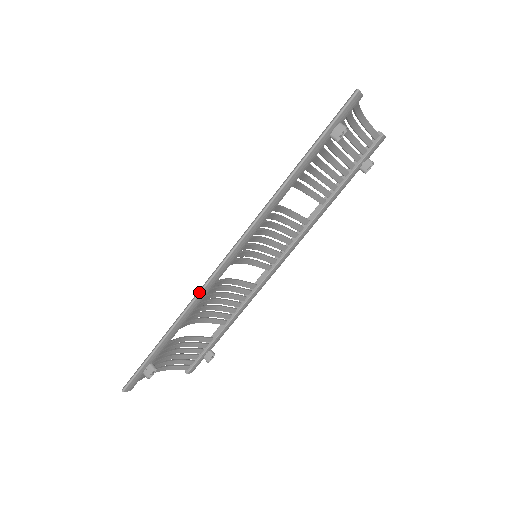
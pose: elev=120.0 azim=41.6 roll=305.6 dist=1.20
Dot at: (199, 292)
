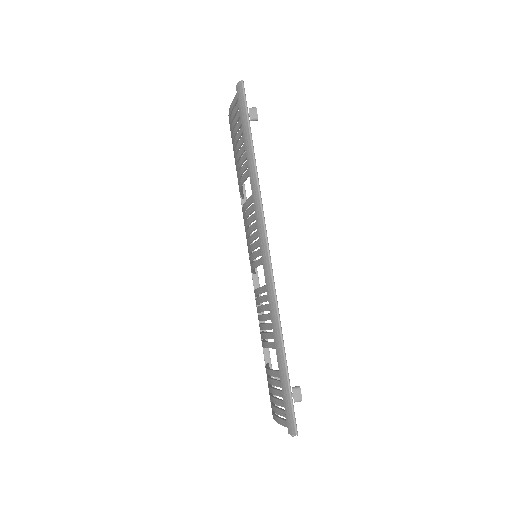
Dot at: (275, 292)
